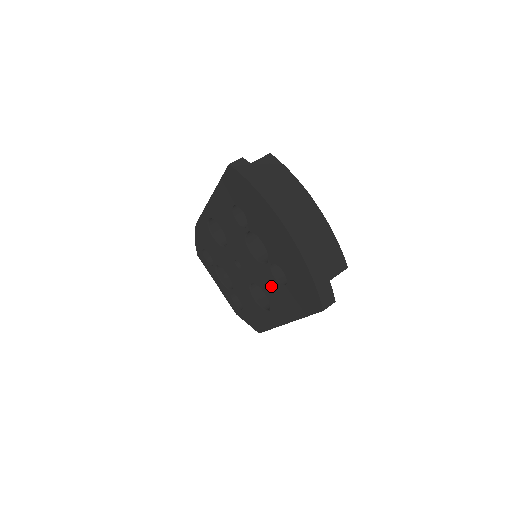
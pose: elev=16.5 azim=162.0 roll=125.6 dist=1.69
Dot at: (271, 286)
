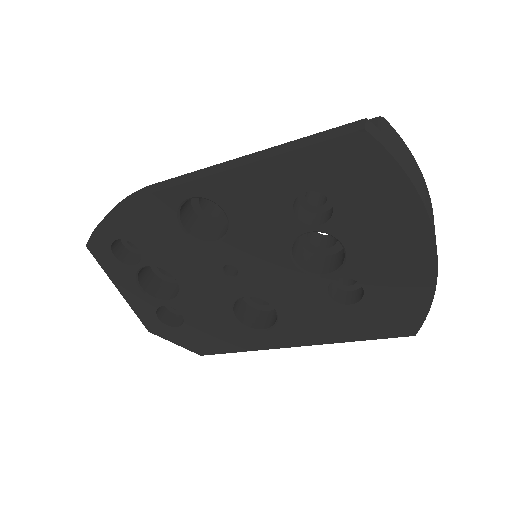
Dot at: (307, 303)
